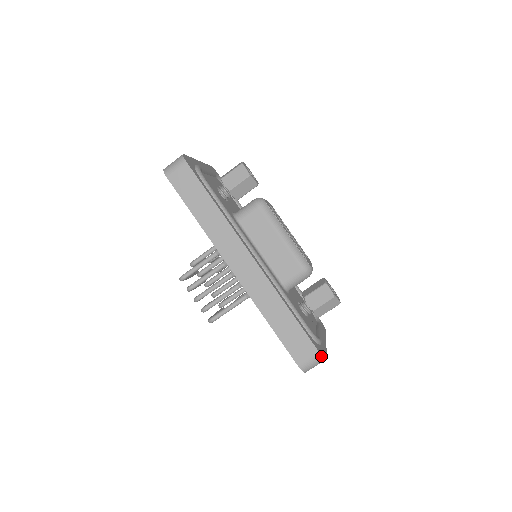
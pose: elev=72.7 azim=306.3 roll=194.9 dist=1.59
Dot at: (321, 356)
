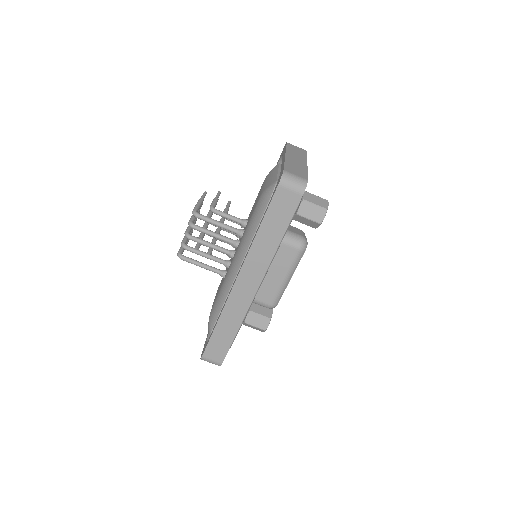
Dot at: occluded
